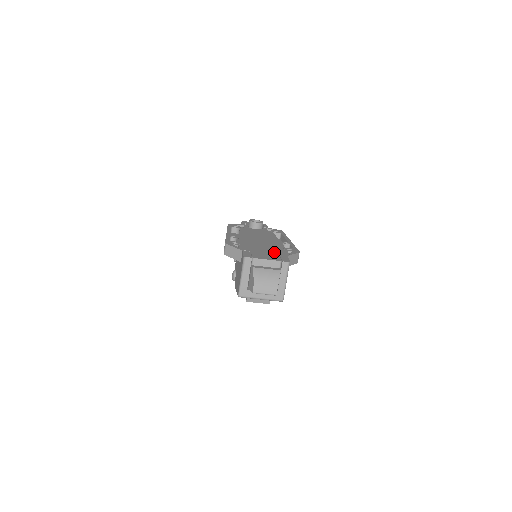
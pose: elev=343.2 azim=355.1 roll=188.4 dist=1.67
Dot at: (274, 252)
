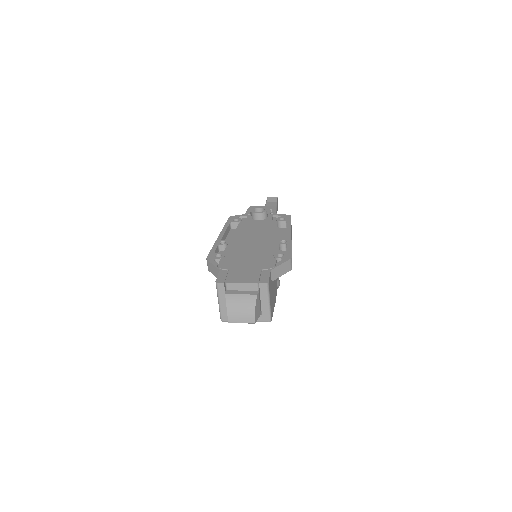
Dot at: (257, 265)
